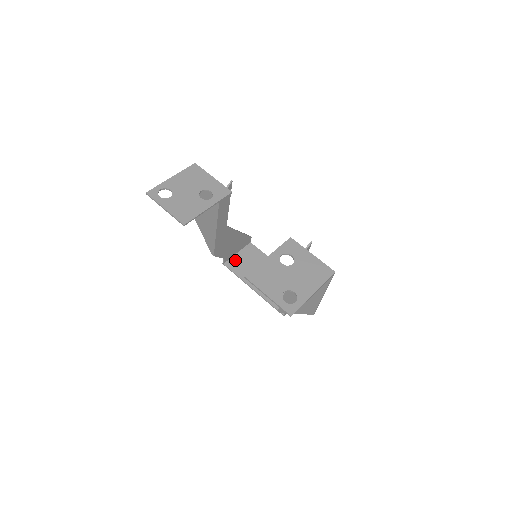
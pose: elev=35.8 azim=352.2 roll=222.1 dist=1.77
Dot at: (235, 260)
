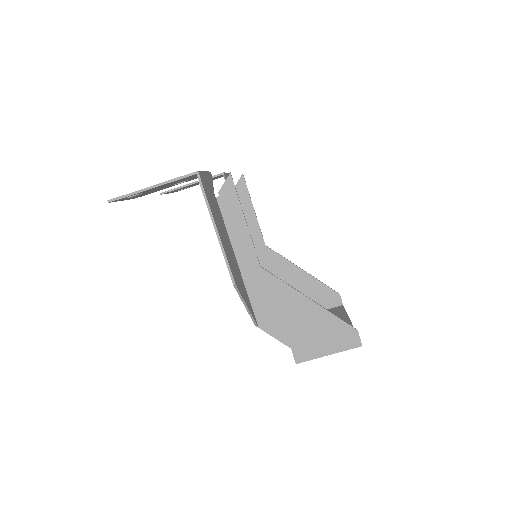
Dot at: occluded
